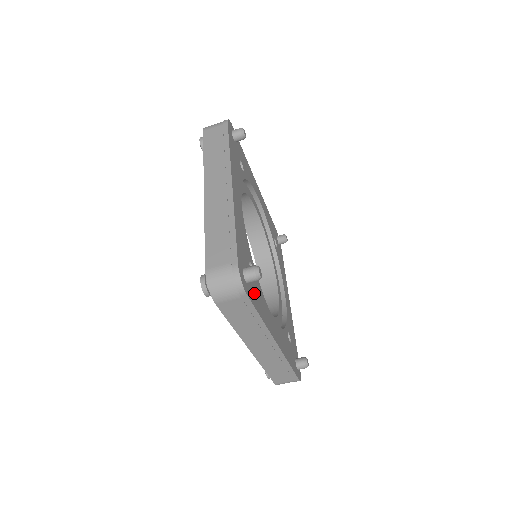
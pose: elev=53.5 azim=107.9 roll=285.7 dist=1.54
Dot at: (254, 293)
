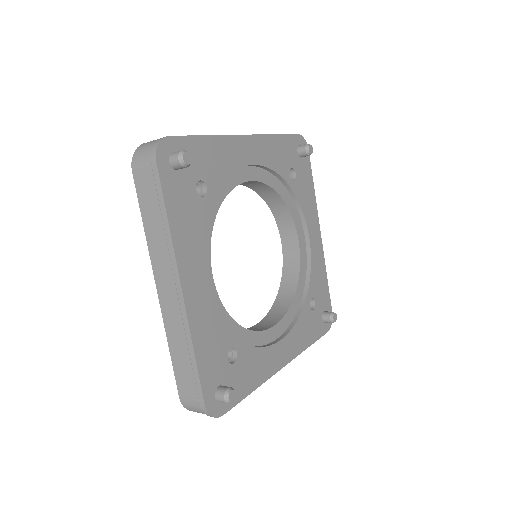
Dot at: (238, 383)
